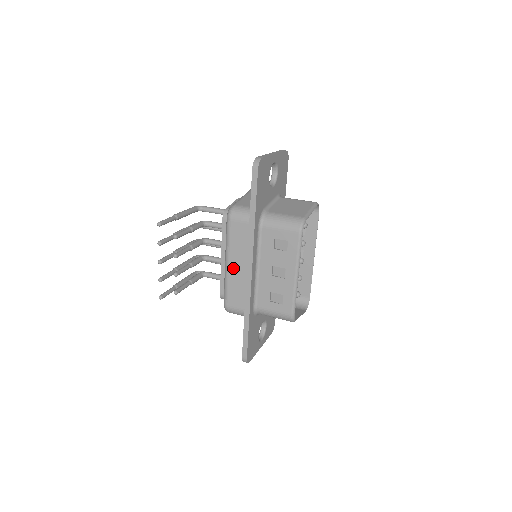
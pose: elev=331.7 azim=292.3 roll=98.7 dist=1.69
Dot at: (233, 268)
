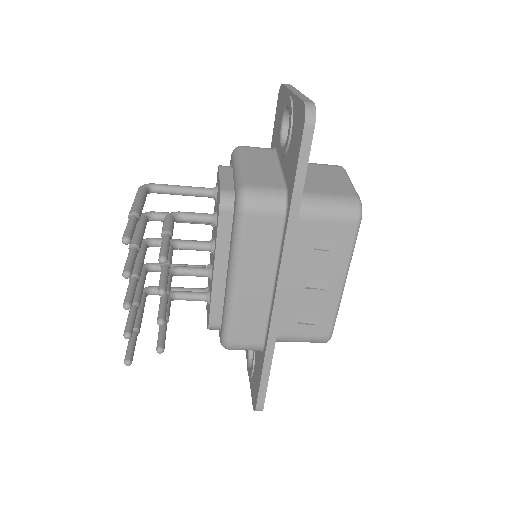
Dot at: (246, 288)
